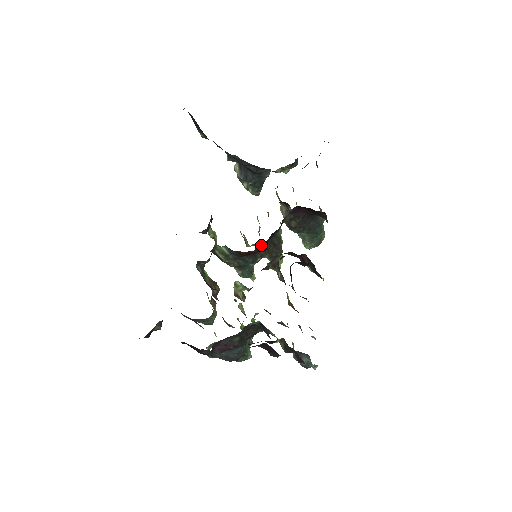
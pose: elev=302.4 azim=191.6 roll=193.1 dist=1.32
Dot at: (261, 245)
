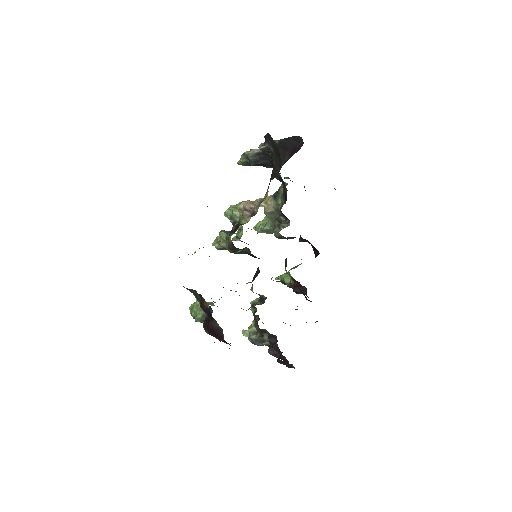
Dot at: occluded
